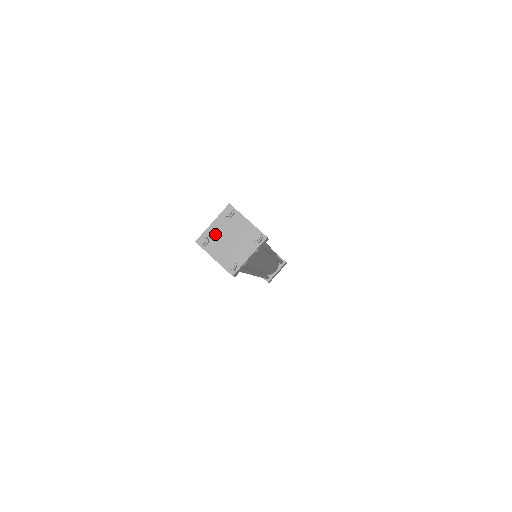
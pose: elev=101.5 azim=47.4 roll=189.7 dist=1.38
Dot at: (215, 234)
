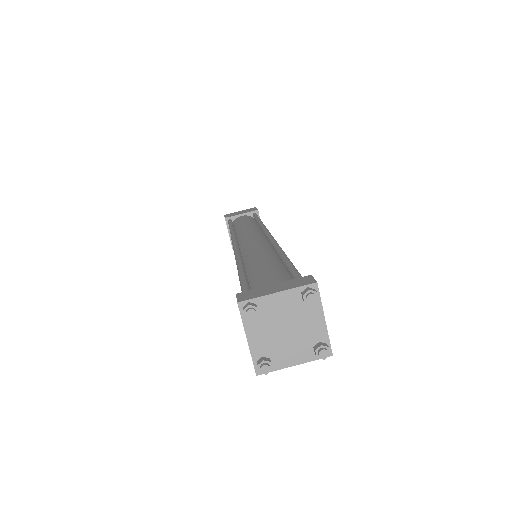
Dot at: (265, 345)
